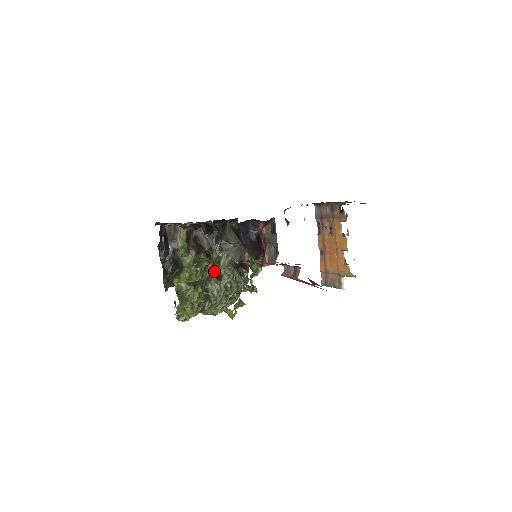
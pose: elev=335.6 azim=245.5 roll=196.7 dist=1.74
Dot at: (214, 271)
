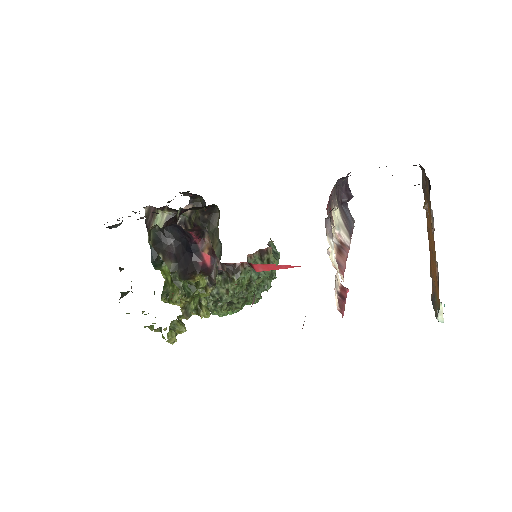
Dot at: occluded
